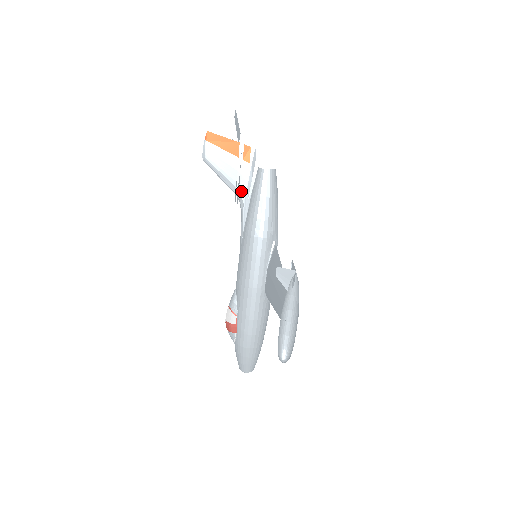
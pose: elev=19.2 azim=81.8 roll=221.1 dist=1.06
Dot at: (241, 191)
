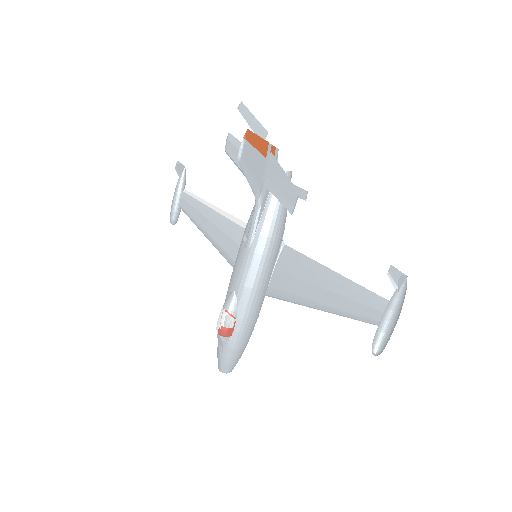
Dot at: (262, 192)
